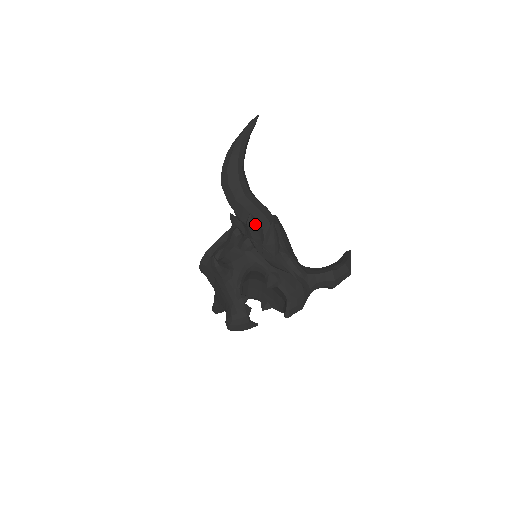
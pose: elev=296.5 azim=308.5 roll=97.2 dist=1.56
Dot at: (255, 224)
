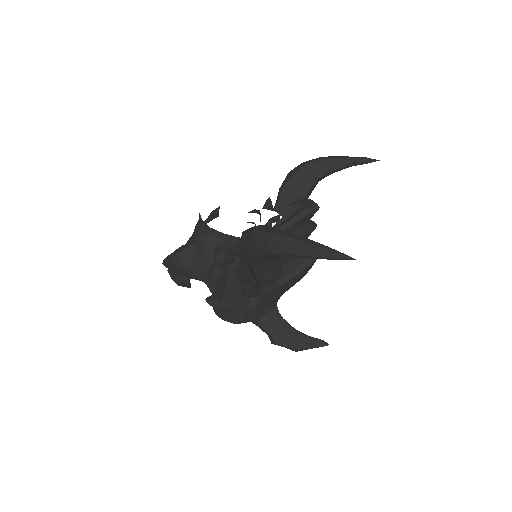
Dot at: (240, 277)
